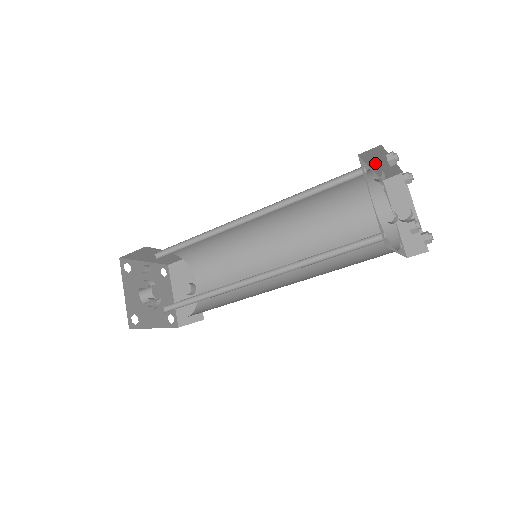
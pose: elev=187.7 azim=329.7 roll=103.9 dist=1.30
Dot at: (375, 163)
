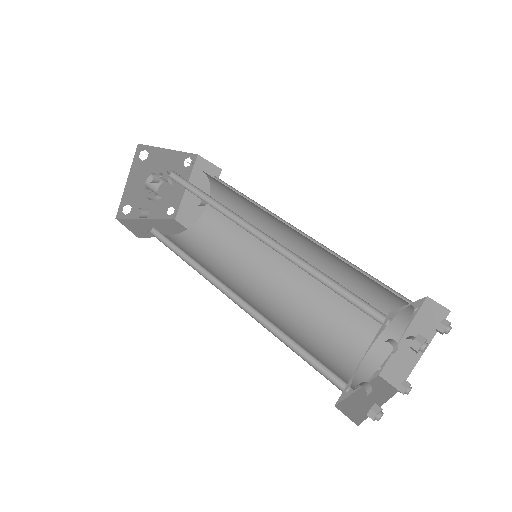
Dot at: occluded
